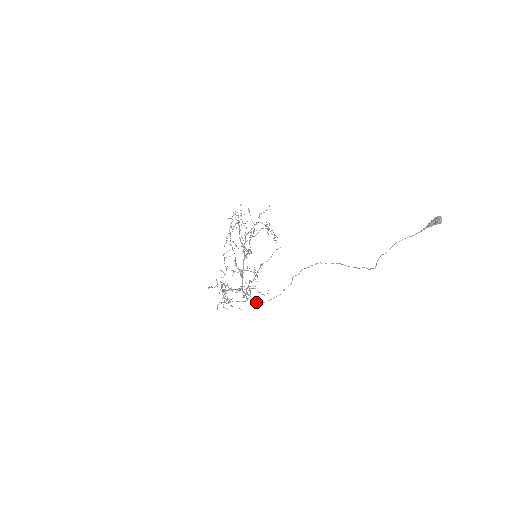
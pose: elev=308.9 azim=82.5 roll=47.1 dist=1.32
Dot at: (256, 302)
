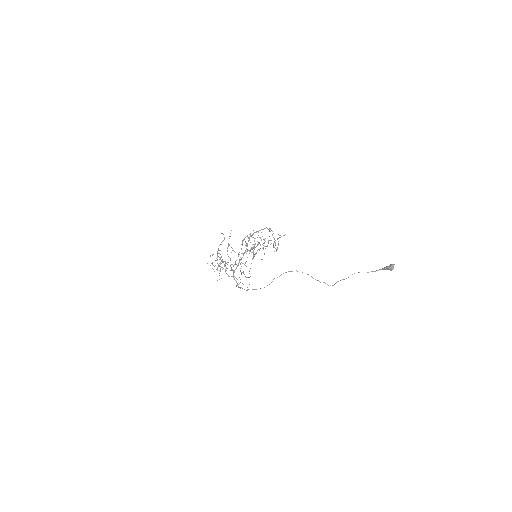
Dot at: (239, 287)
